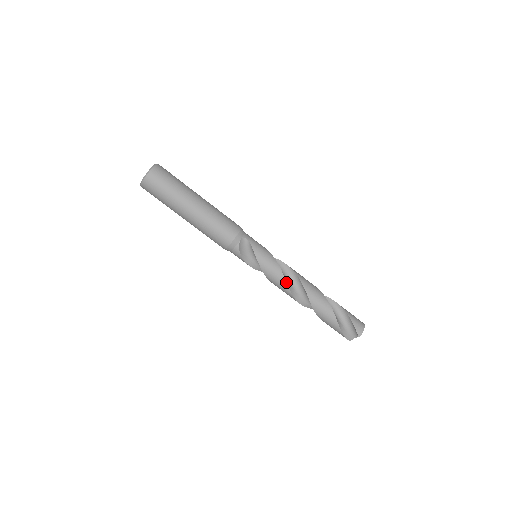
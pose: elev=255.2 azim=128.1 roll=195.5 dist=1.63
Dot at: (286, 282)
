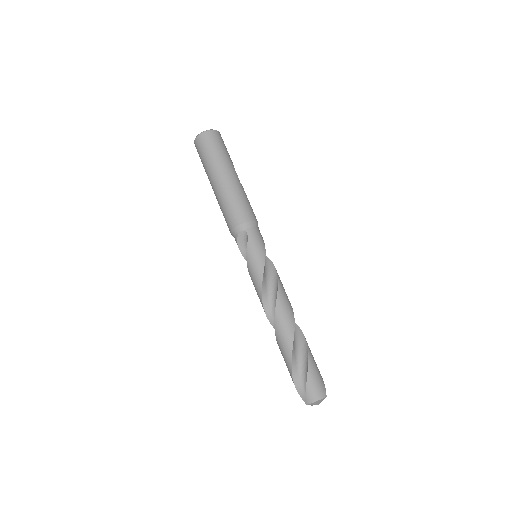
Dot at: (262, 297)
